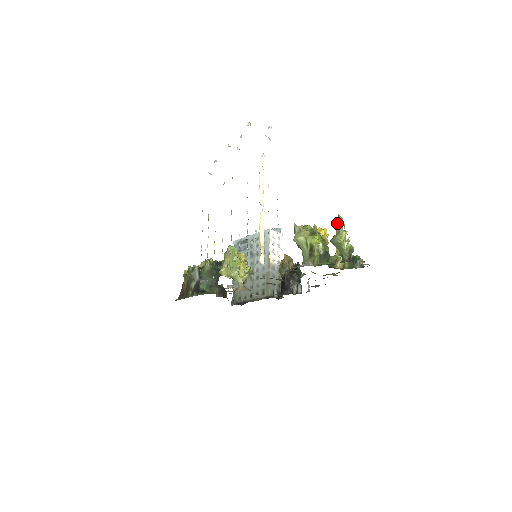
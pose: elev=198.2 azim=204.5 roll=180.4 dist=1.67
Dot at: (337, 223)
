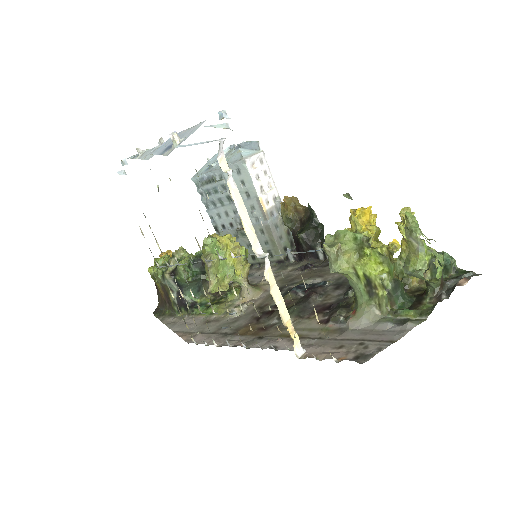
Dot at: (408, 234)
